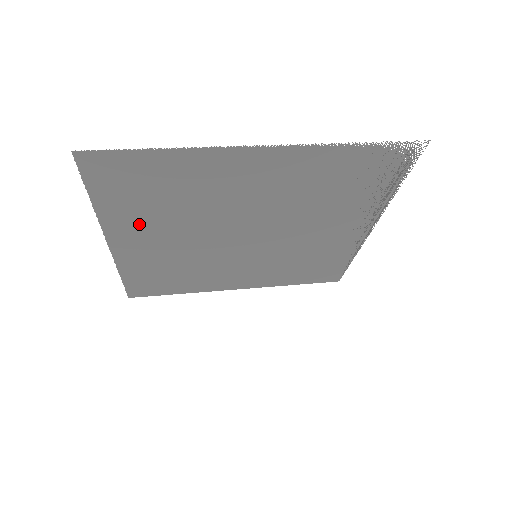
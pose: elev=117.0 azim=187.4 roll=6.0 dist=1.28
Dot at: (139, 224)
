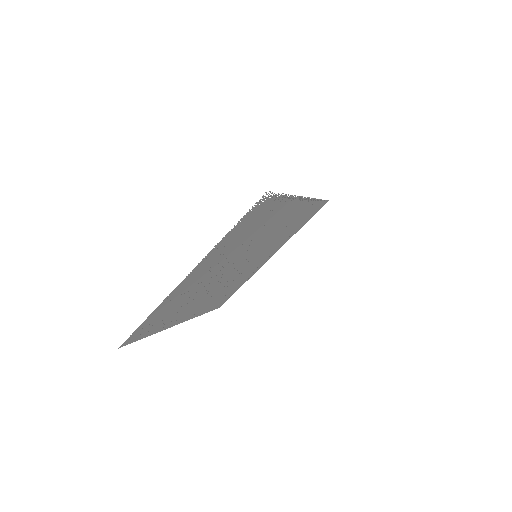
Dot at: (179, 315)
